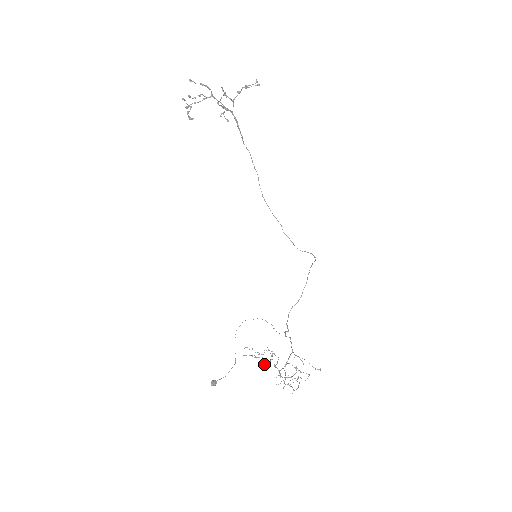
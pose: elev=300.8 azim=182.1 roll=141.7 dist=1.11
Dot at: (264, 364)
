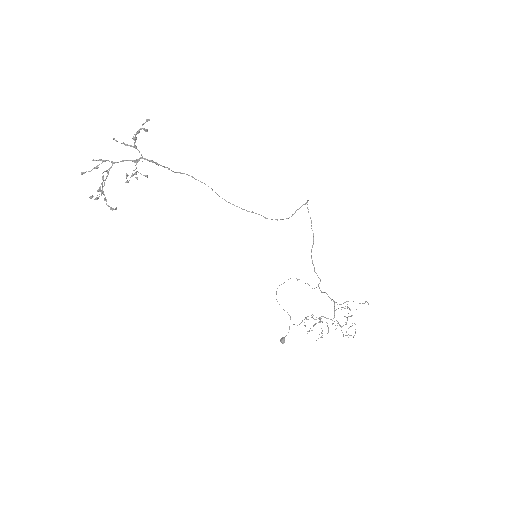
Dot at: (318, 338)
